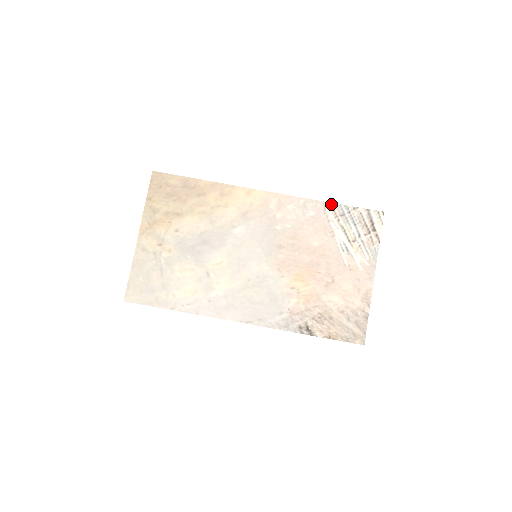
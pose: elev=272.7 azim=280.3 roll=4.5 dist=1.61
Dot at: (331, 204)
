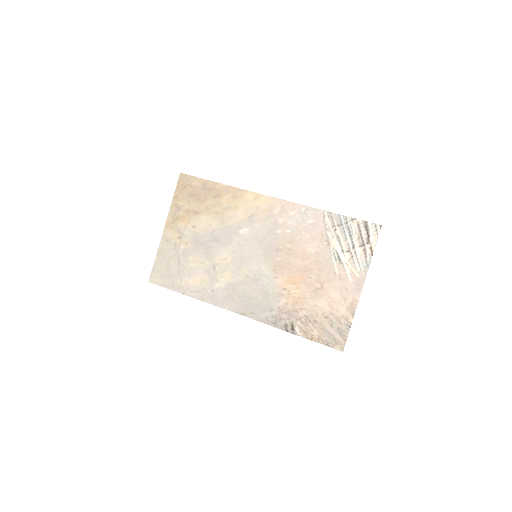
Dot at: (331, 213)
